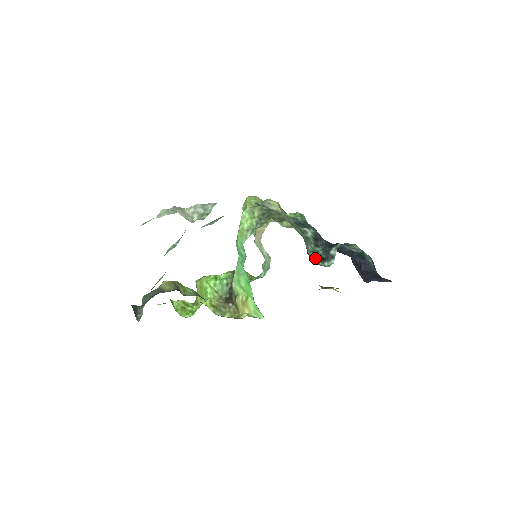
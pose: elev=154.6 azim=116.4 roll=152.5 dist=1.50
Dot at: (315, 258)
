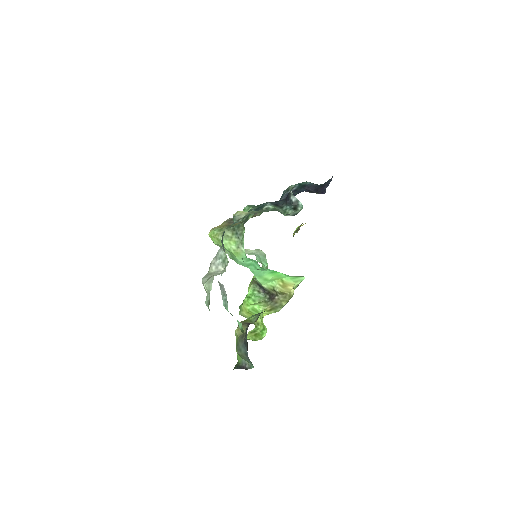
Dot at: (291, 213)
